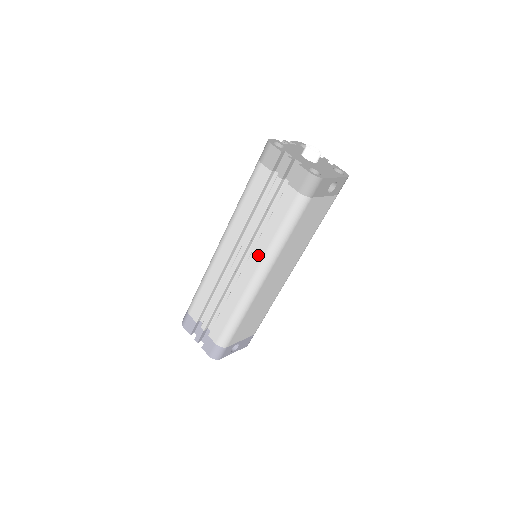
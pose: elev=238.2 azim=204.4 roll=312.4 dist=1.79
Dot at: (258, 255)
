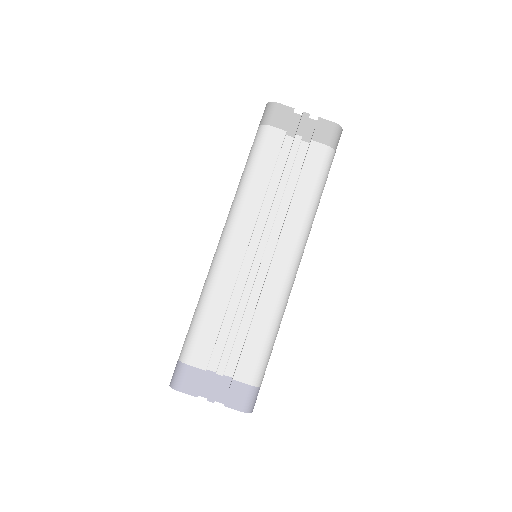
Dot at: (292, 231)
